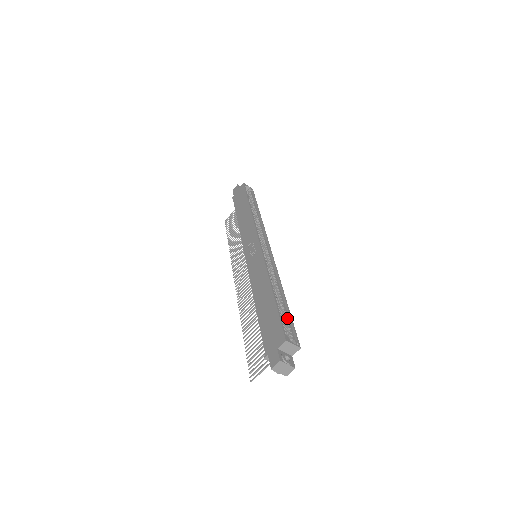
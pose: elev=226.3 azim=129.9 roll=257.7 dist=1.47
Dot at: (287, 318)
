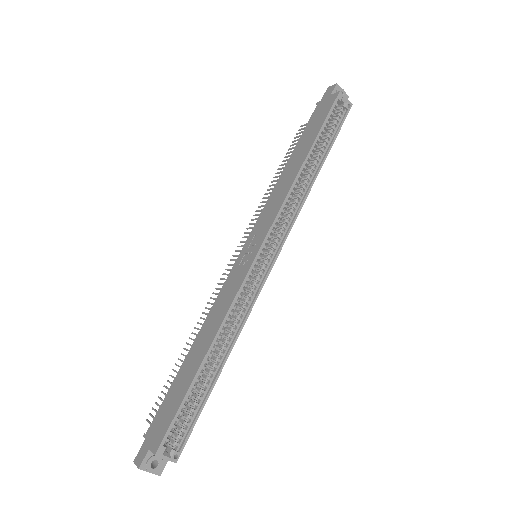
Dot at: (197, 406)
